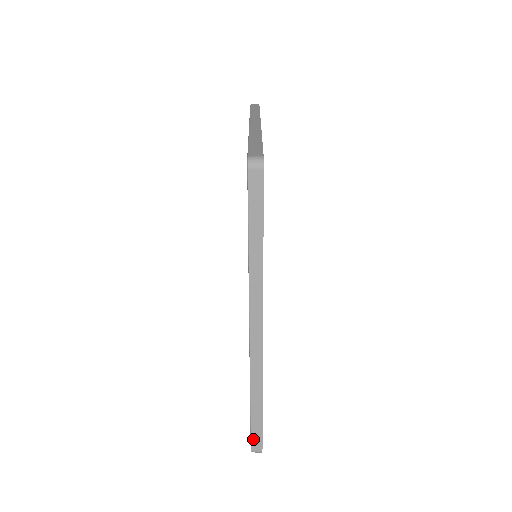
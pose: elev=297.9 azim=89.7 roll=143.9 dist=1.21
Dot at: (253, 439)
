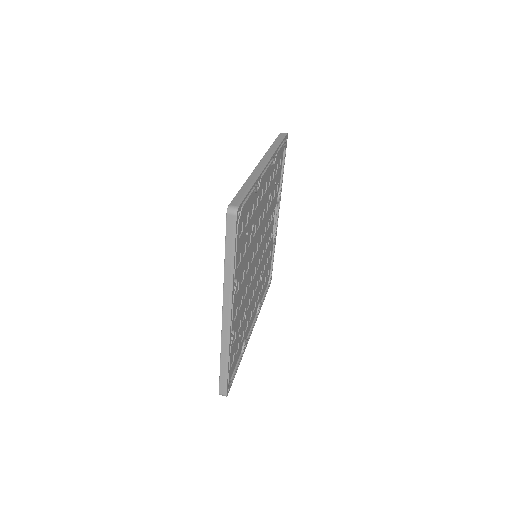
Dot at: (221, 386)
